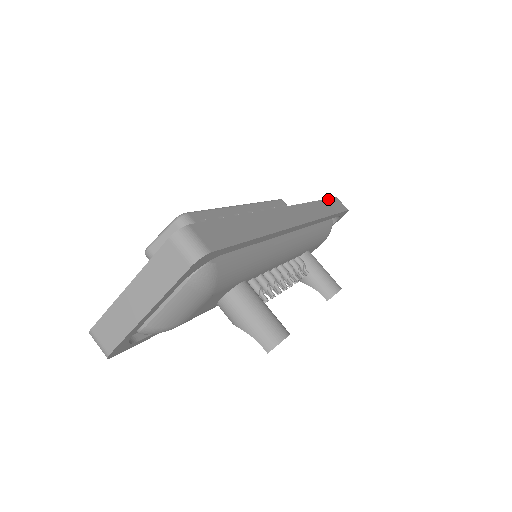
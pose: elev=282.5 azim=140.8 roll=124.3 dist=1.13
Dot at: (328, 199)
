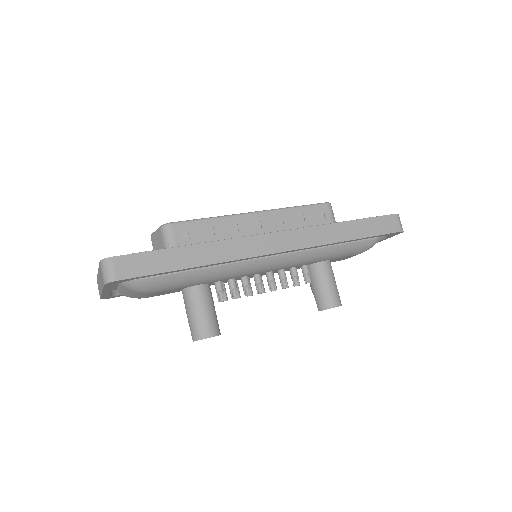
Dot at: (370, 218)
